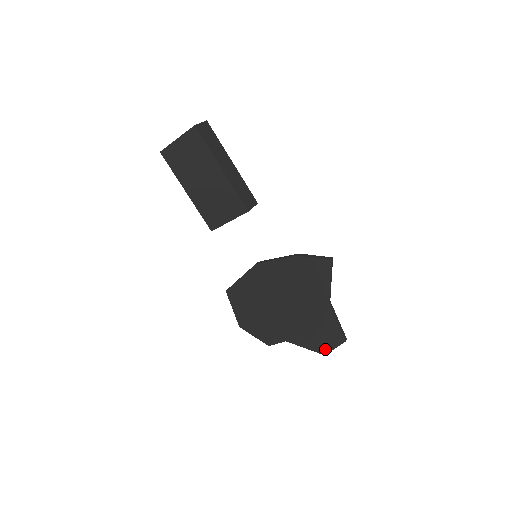
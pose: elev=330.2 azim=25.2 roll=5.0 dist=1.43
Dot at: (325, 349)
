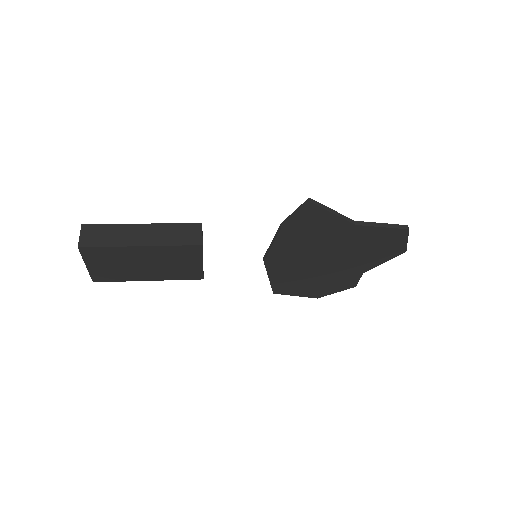
Dot at: (400, 249)
